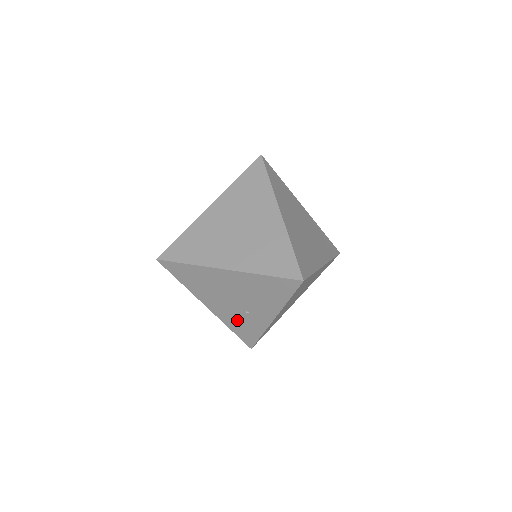
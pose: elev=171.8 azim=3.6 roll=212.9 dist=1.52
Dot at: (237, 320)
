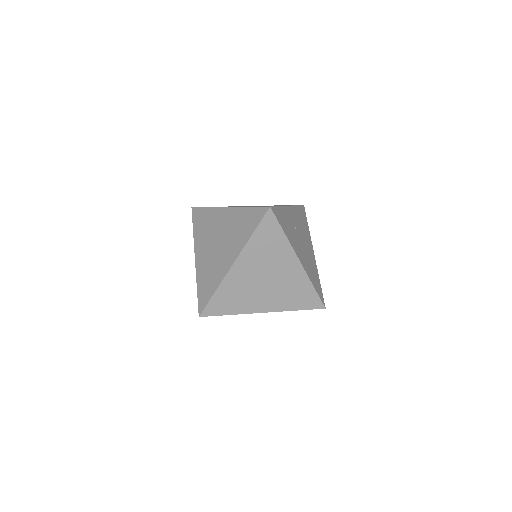
Dot at: occluded
